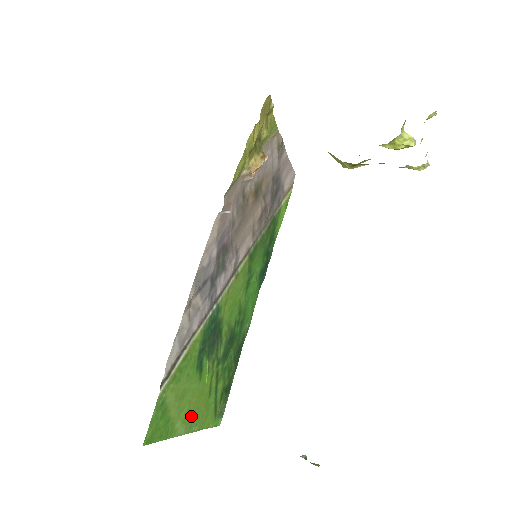
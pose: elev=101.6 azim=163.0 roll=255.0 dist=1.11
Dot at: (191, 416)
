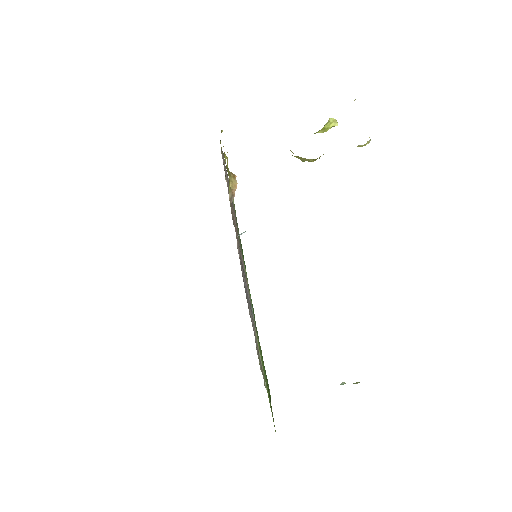
Dot at: occluded
